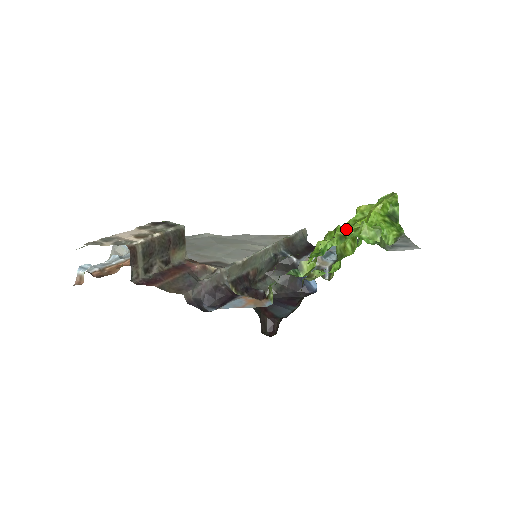
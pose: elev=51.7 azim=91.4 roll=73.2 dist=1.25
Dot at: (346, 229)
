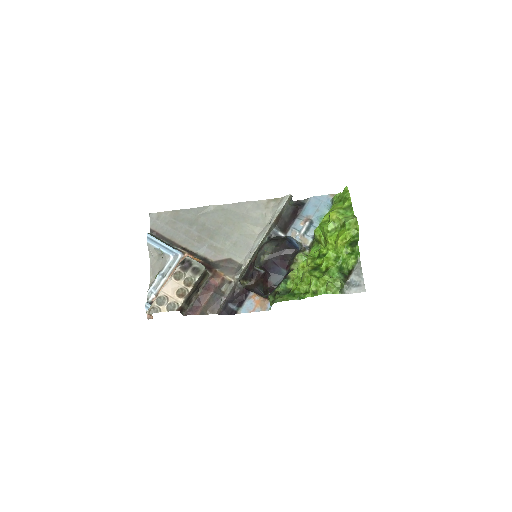
Dot at: (321, 229)
